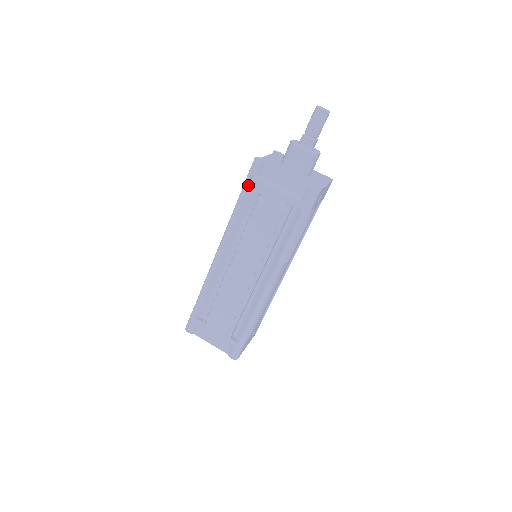
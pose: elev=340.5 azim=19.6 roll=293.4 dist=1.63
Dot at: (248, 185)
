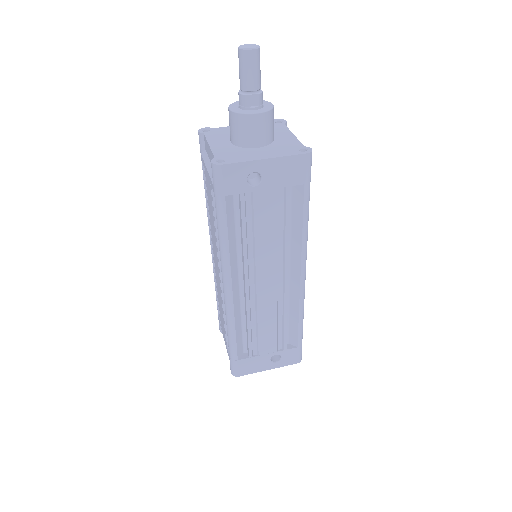
Dot at: (202, 163)
